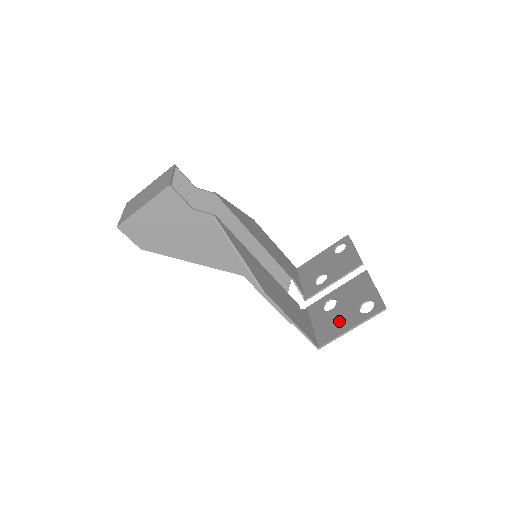
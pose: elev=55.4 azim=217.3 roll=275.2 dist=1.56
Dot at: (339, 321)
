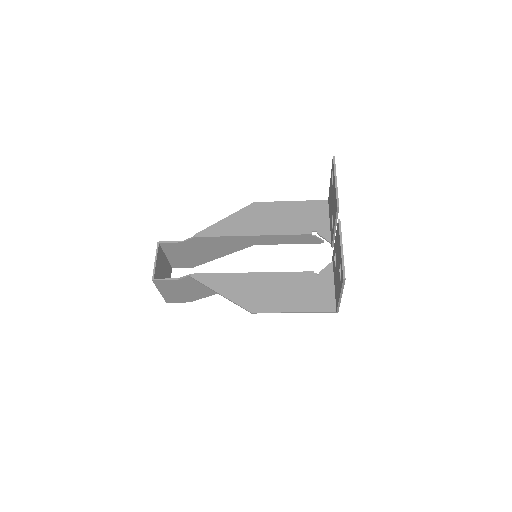
Dot at: (337, 285)
